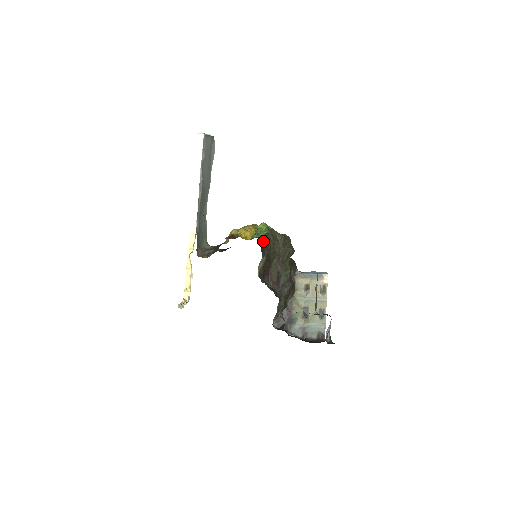
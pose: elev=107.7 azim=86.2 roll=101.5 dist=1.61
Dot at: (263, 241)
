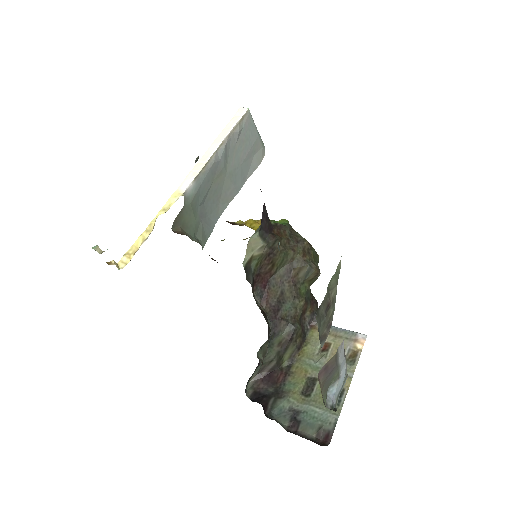
Dot at: (272, 226)
